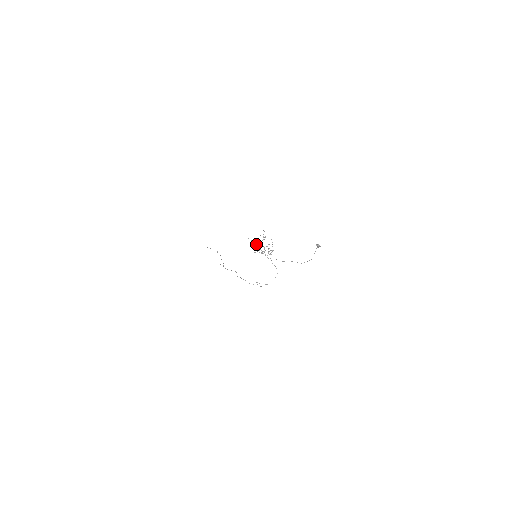
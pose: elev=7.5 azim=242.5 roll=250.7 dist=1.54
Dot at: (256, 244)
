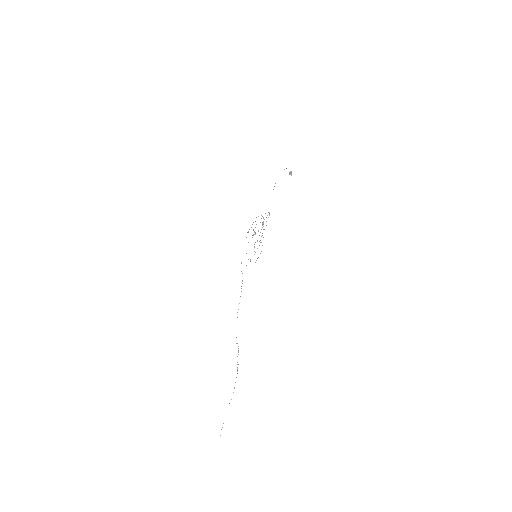
Dot at: (248, 231)
